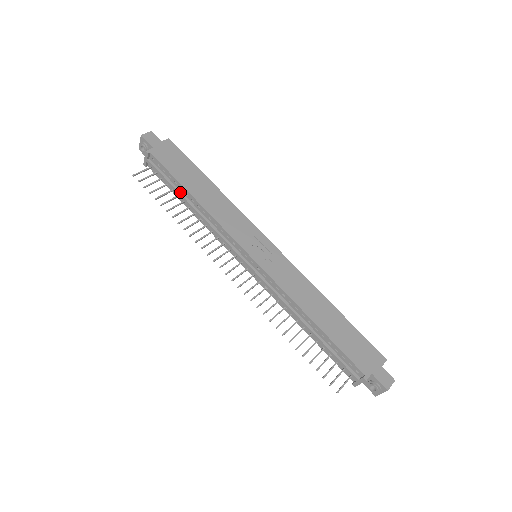
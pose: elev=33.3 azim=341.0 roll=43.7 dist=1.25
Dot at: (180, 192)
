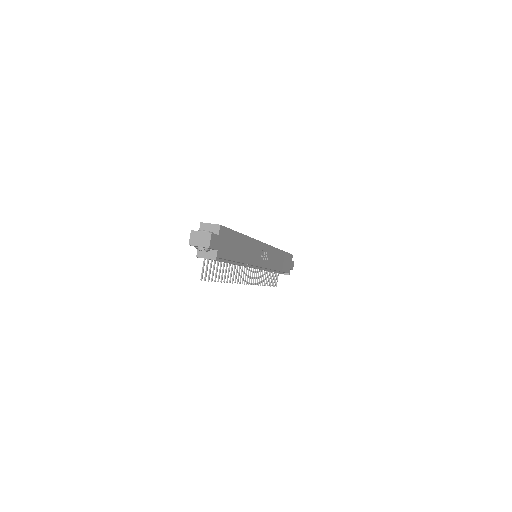
Dot at: (229, 262)
